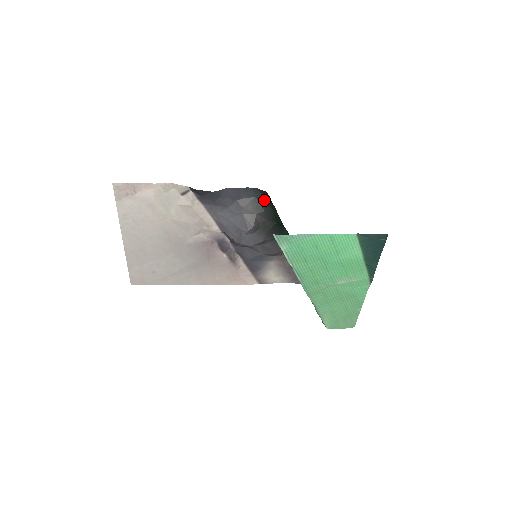
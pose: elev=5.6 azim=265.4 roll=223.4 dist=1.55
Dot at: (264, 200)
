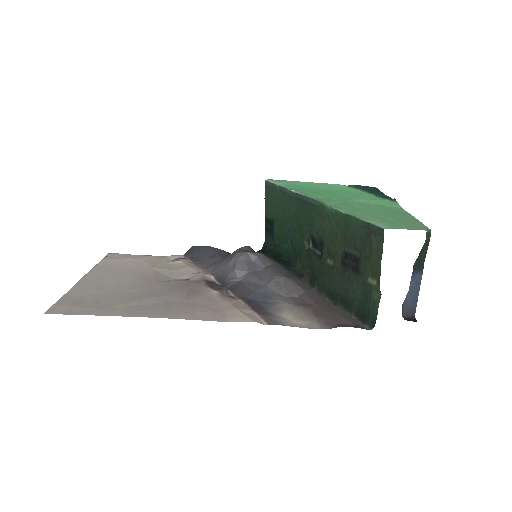
Dot at: occluded
